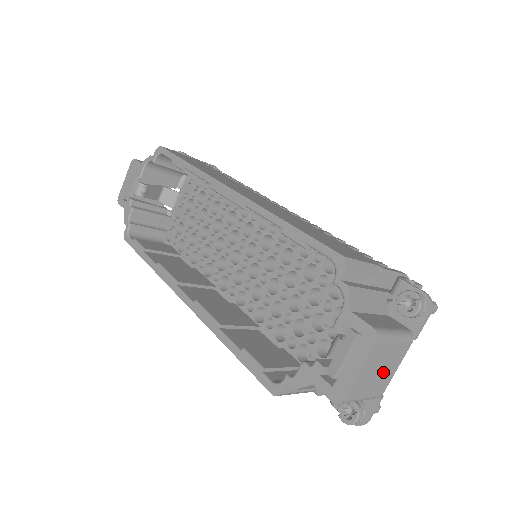
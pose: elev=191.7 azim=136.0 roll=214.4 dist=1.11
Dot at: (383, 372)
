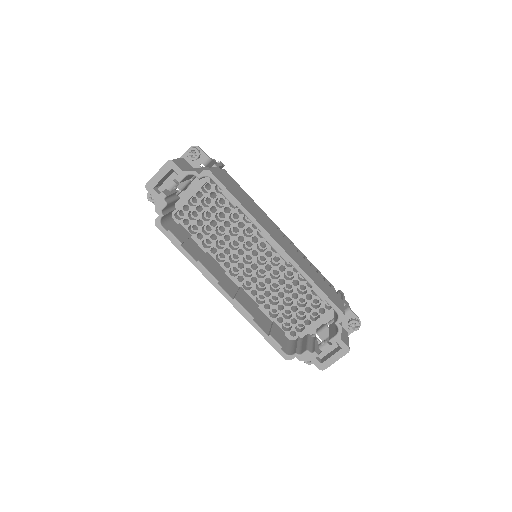
Dot at: occluded
